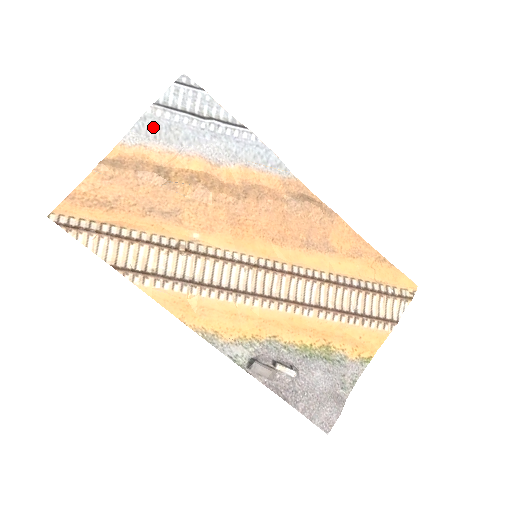
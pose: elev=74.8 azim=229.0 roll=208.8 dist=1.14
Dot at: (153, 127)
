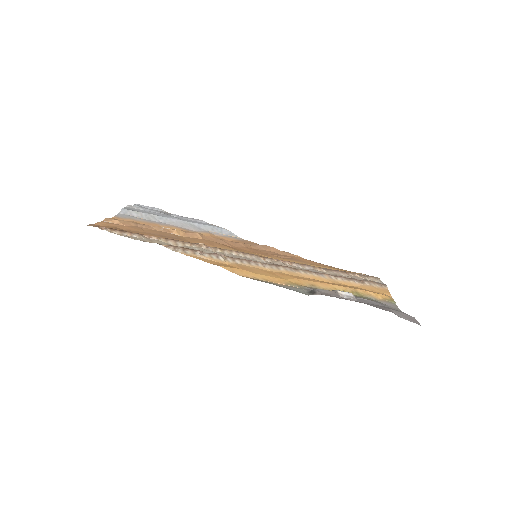
Dot at: (135, 212)
